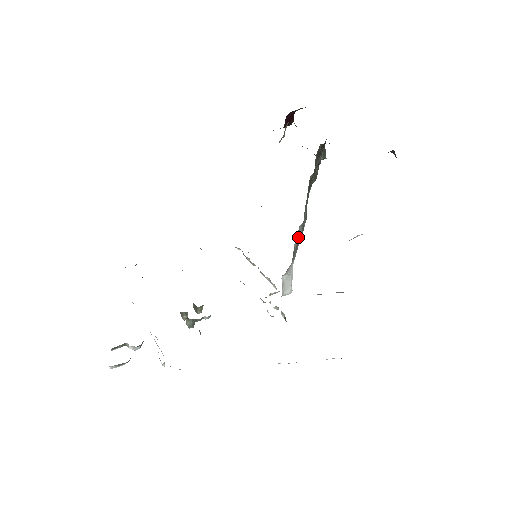
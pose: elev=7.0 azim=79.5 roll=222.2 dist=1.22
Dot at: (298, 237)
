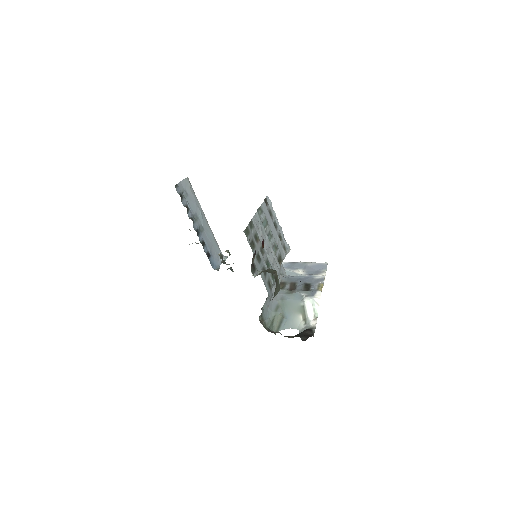
Dot at: occluded
